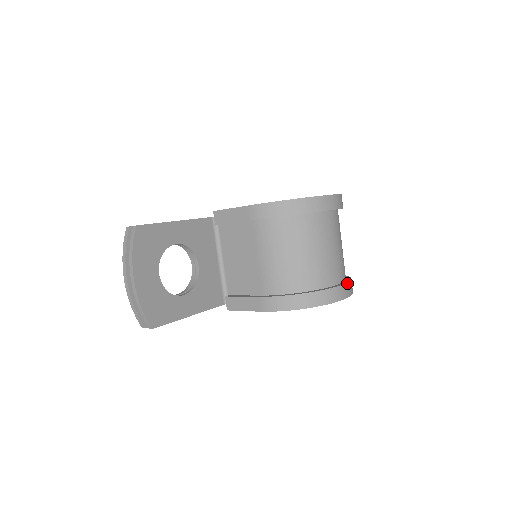
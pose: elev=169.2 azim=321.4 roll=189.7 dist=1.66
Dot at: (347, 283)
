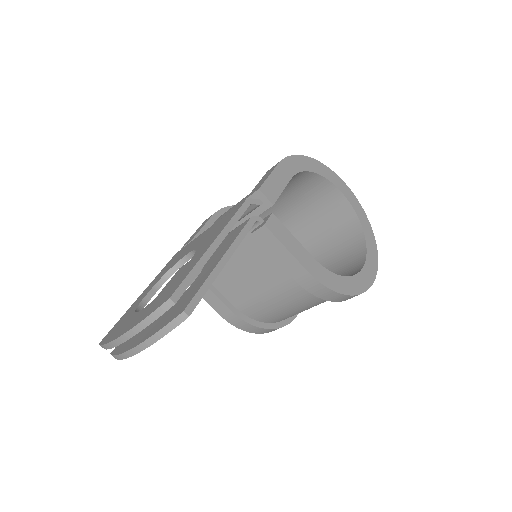
Dot at: occluded
